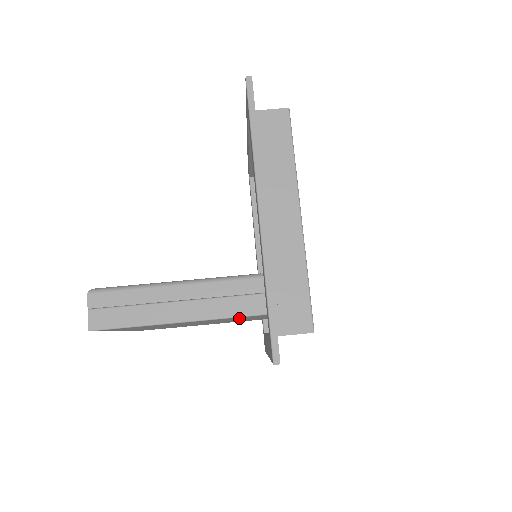
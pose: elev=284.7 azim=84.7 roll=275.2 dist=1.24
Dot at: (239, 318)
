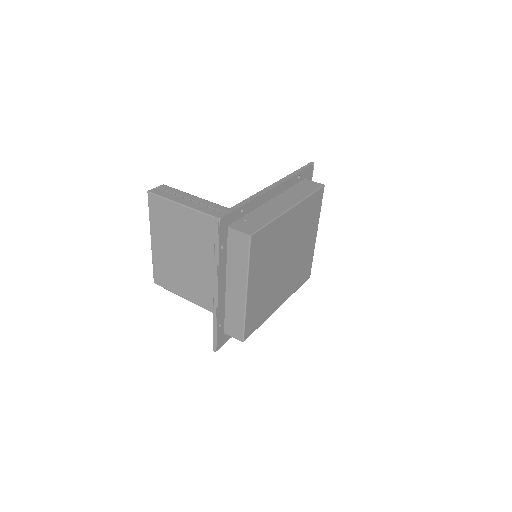
Dot at: occluded
